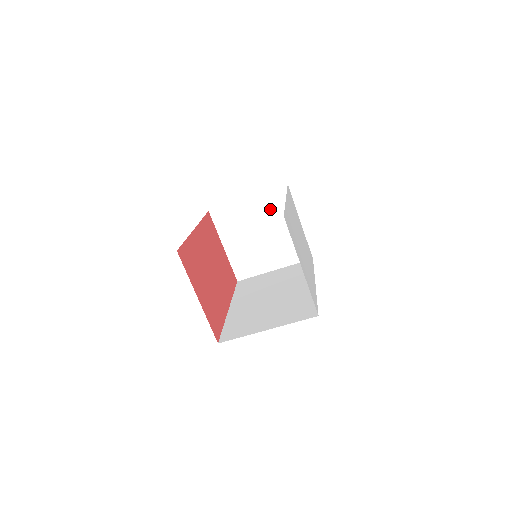
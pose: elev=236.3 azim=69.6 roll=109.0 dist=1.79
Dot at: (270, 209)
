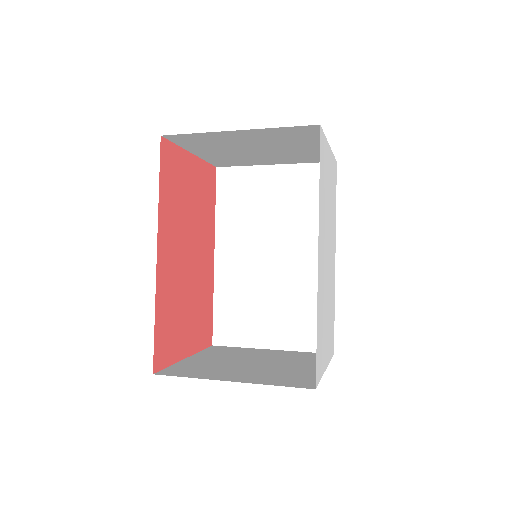
Dot at: (278, 138)
